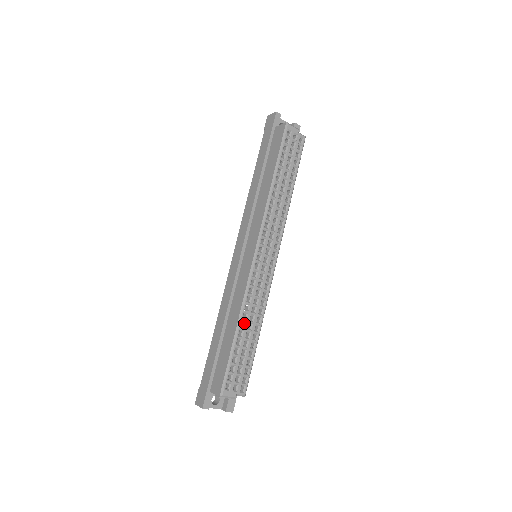
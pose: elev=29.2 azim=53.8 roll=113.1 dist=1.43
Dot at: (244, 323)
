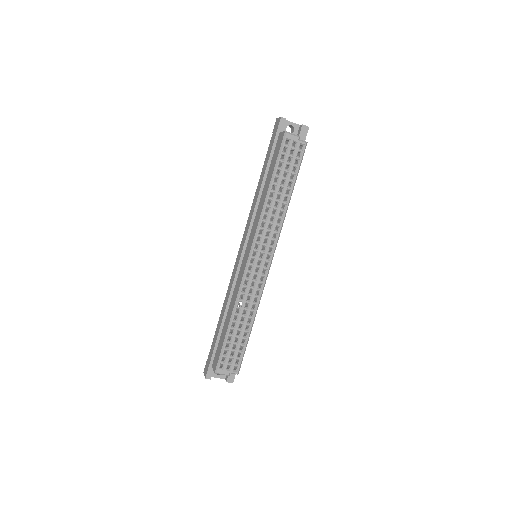
Dot at: (237, 317)
